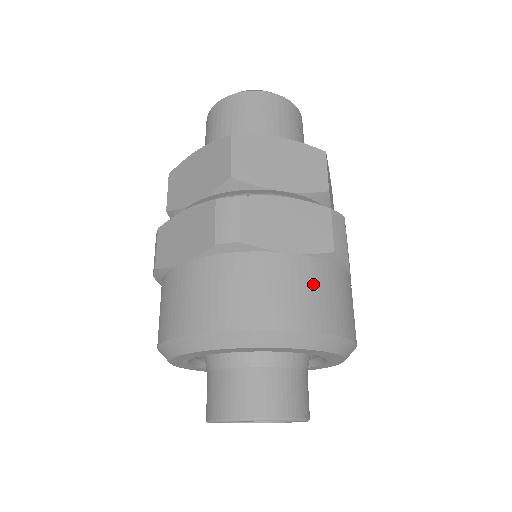
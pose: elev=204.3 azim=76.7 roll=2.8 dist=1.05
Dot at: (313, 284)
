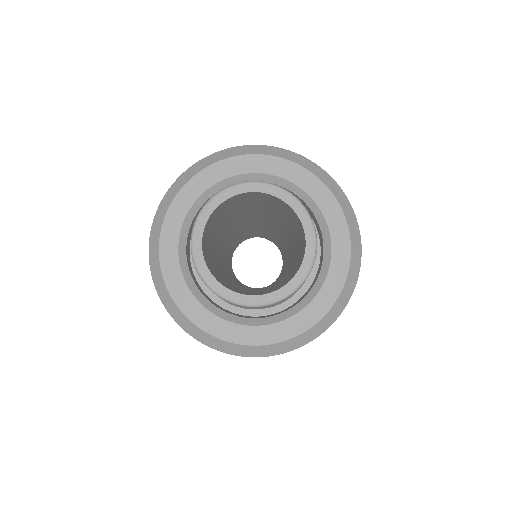
Dot at: occluded
